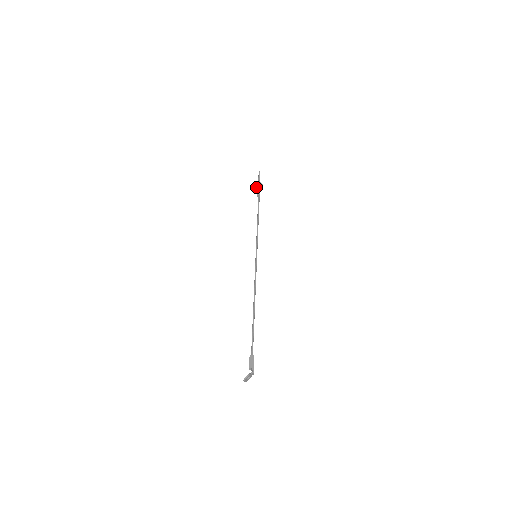
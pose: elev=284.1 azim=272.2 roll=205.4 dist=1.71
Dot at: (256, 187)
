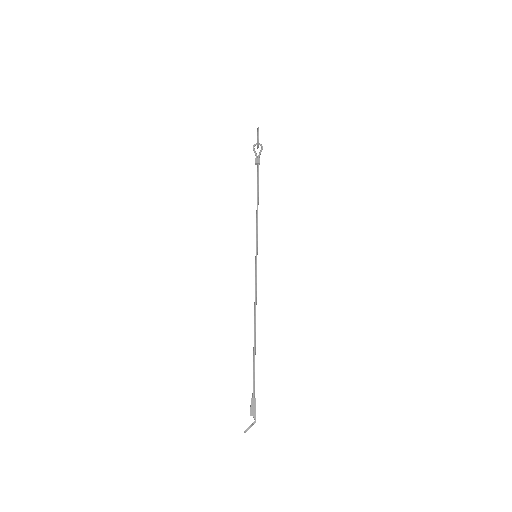
Dot at: (254, 151)
